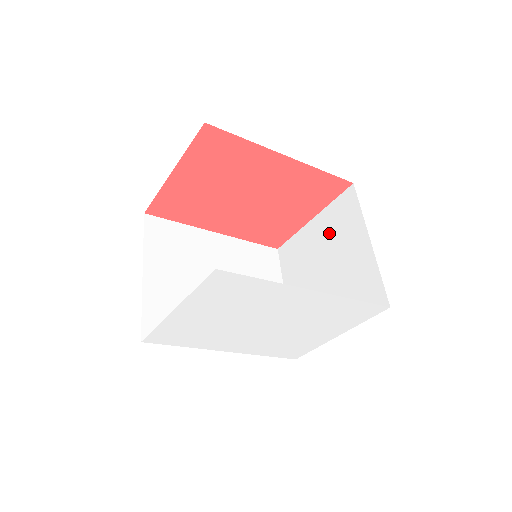
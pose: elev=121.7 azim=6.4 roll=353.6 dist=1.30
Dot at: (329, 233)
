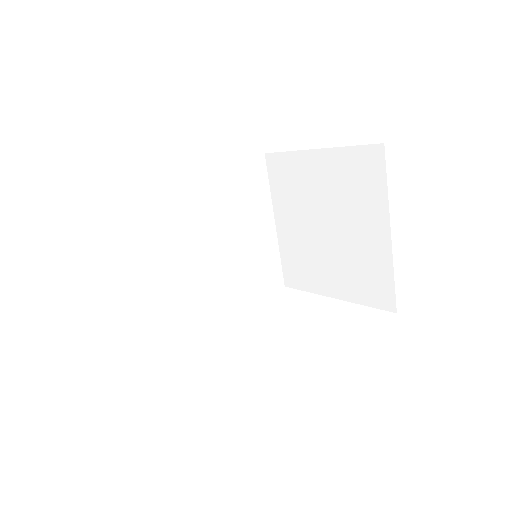
Dot at: (338, 186)
